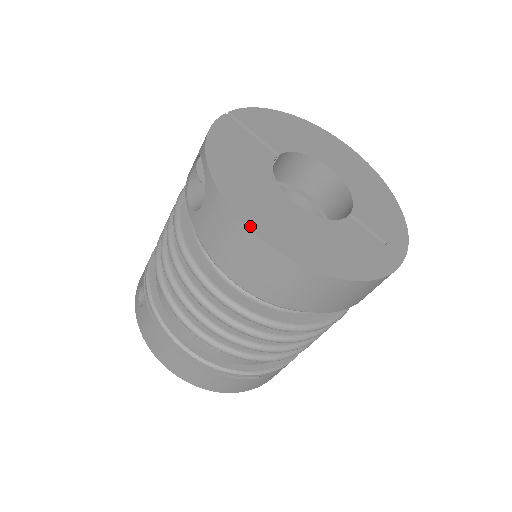
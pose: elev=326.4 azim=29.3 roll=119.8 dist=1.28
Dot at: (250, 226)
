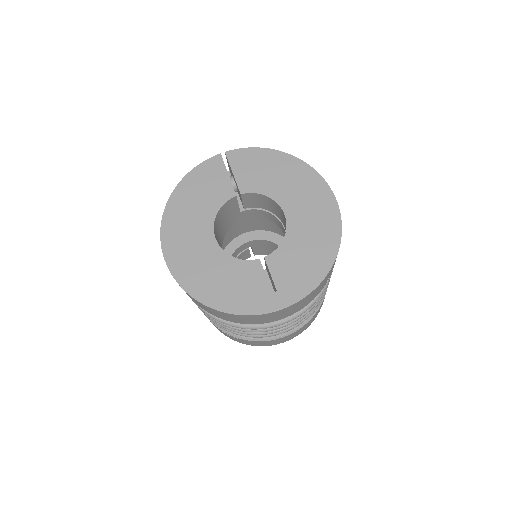
Dot at: (164, 247)
